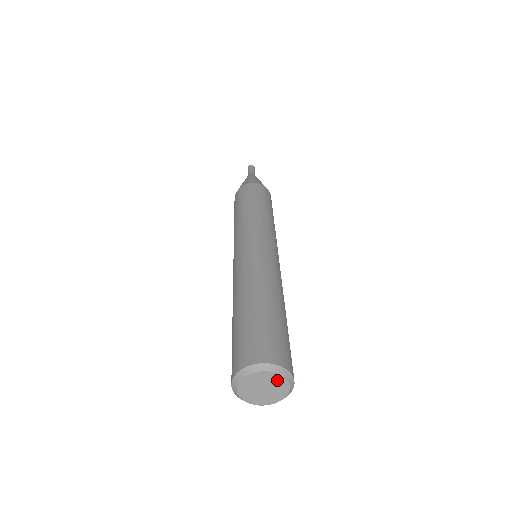
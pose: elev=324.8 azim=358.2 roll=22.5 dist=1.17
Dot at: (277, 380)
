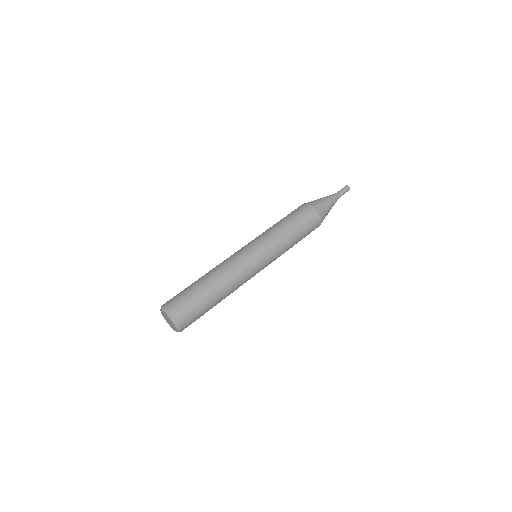
Dot at: (169, 318)
